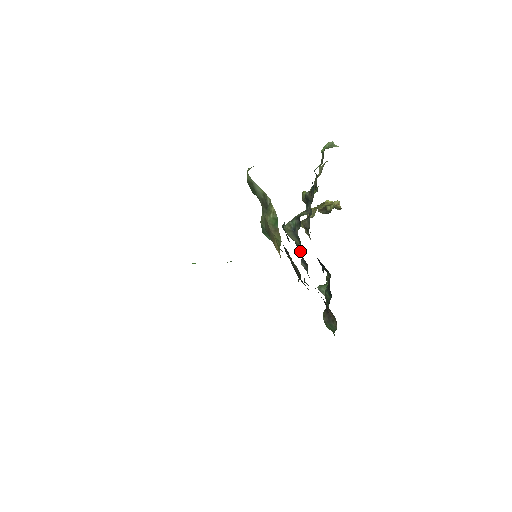
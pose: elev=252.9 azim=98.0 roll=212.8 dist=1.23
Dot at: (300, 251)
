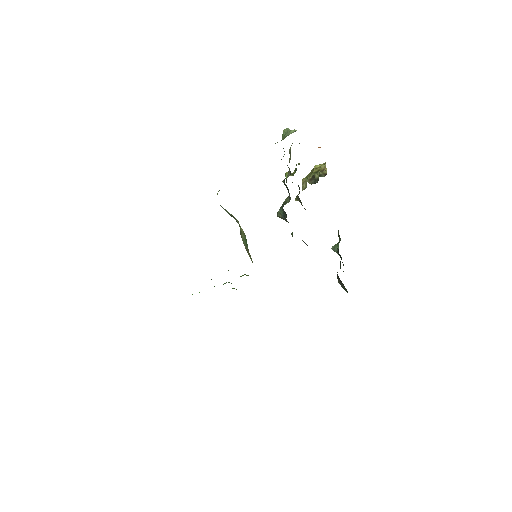
Dot at: occluded
